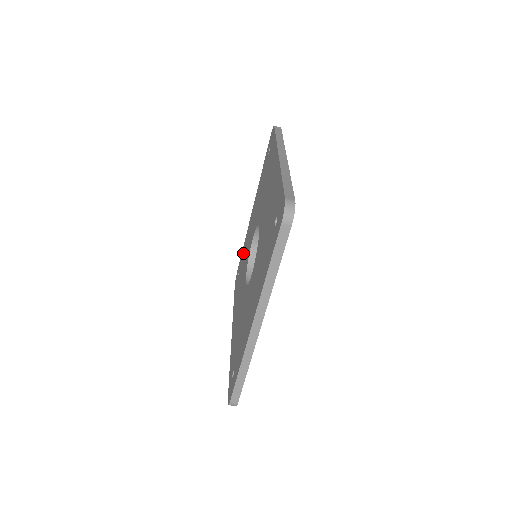
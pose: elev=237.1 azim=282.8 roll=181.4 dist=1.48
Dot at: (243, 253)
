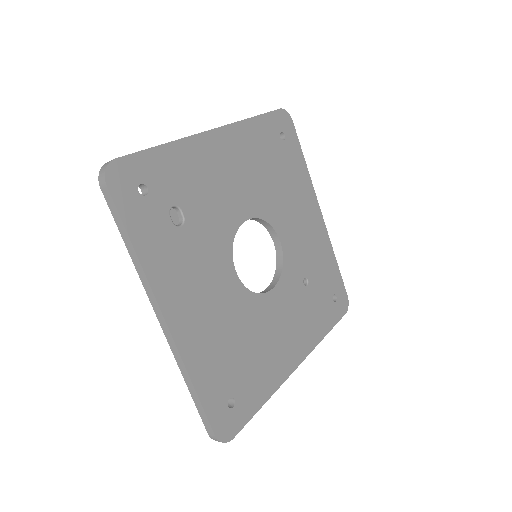
Dot at: occluded
